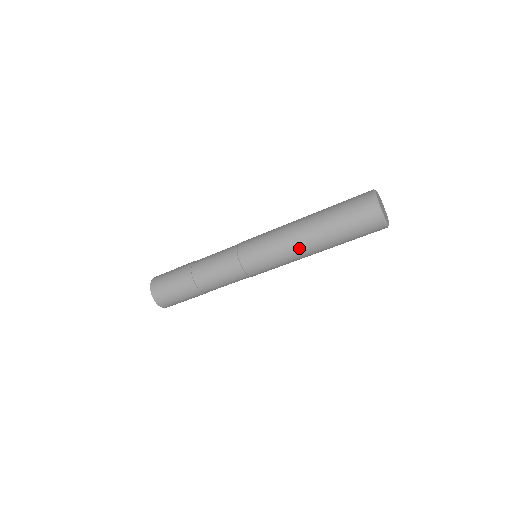
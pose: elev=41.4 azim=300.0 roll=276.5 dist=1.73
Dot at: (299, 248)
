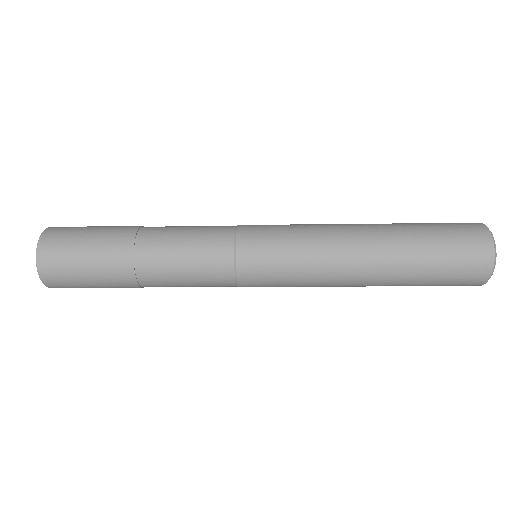
Dot at: (345, 278)
